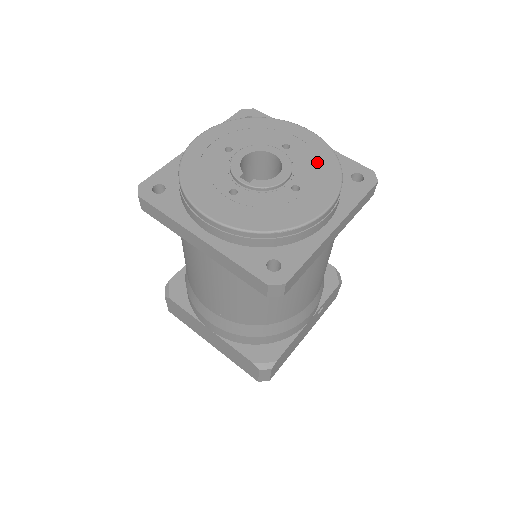
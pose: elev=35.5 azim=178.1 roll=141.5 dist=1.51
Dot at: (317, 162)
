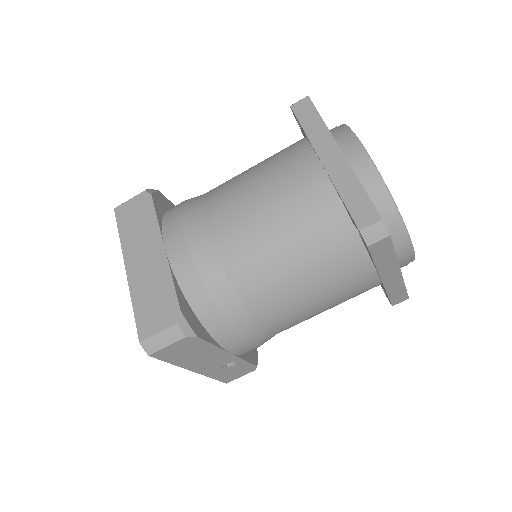
Dot at: occluded
